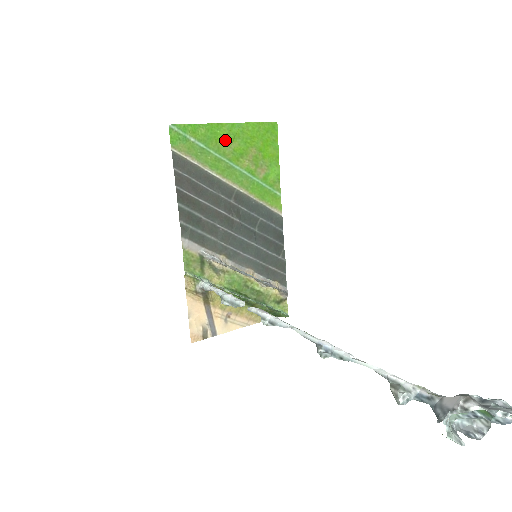
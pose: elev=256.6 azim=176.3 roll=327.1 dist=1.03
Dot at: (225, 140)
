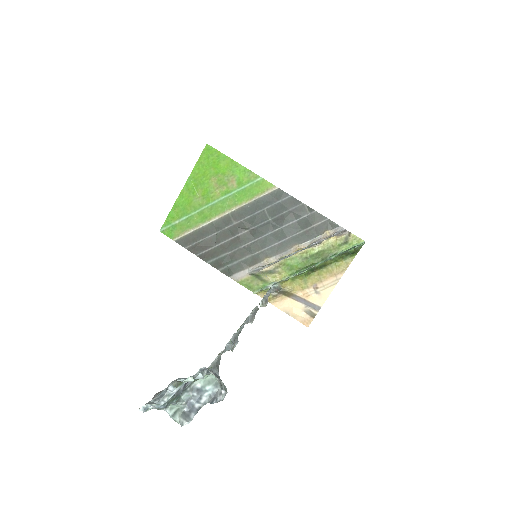
Dot at: (192, 198)
